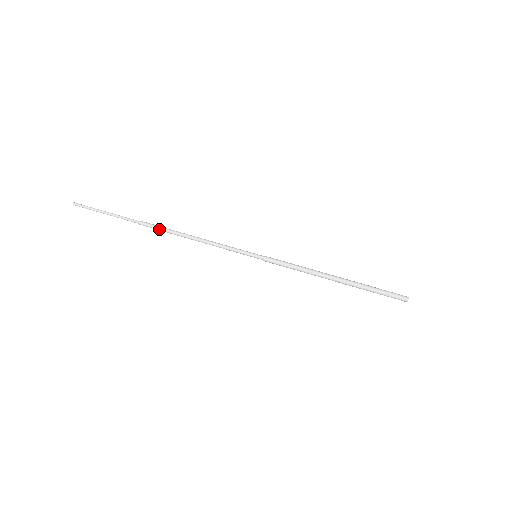
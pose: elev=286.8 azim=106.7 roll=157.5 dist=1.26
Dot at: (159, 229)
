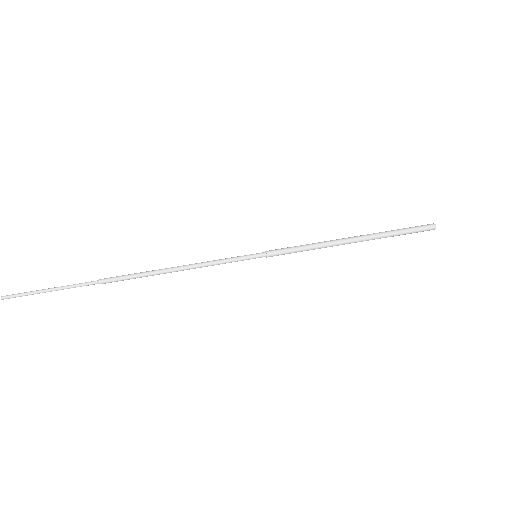
Dot at: (128, 278)
